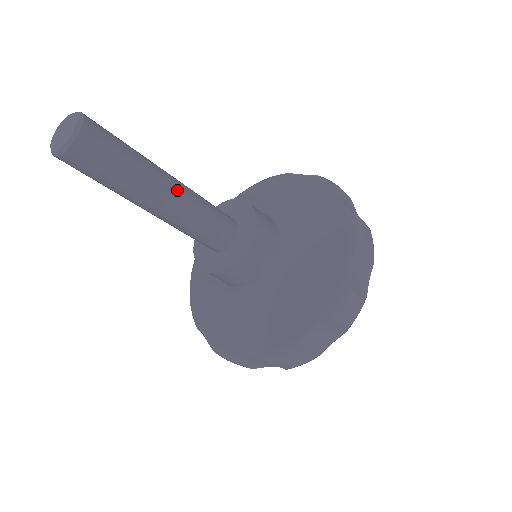
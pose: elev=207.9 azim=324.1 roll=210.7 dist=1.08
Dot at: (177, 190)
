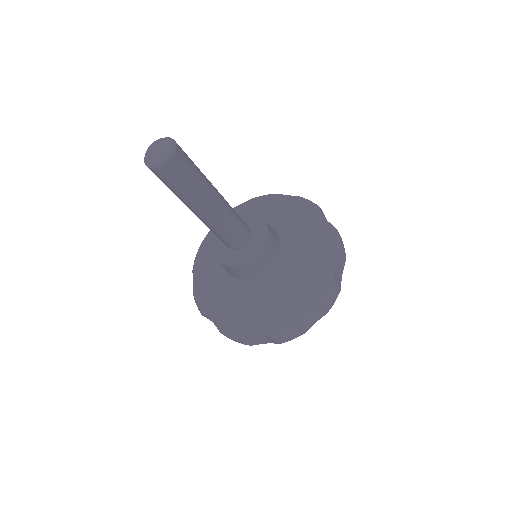
Dot at: (218, 192)
